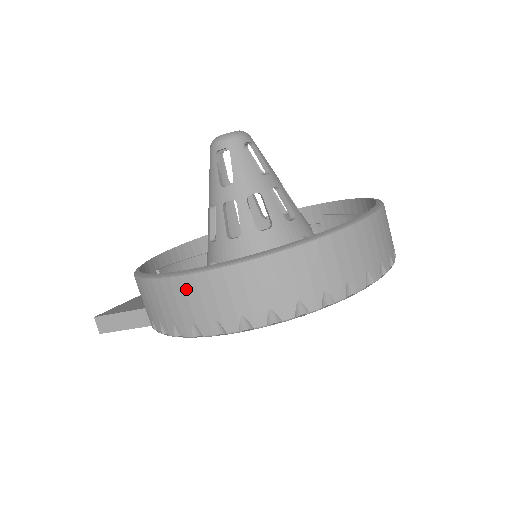
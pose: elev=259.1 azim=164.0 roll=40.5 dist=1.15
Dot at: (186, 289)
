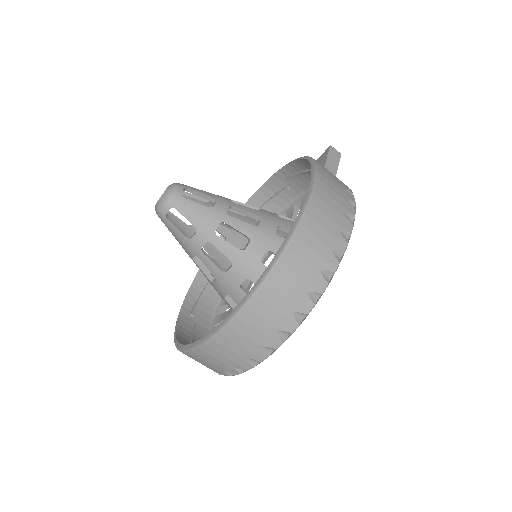
Dot at: occluded
